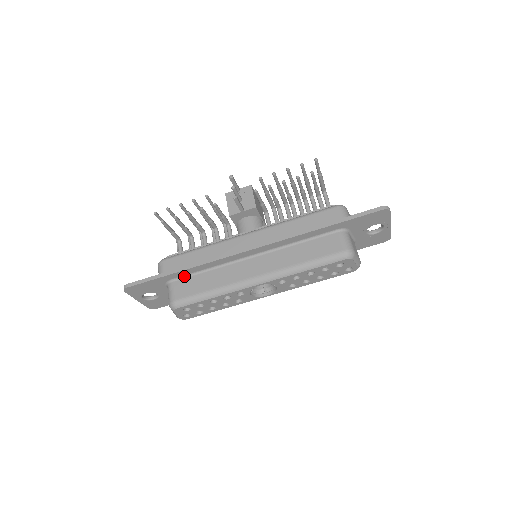
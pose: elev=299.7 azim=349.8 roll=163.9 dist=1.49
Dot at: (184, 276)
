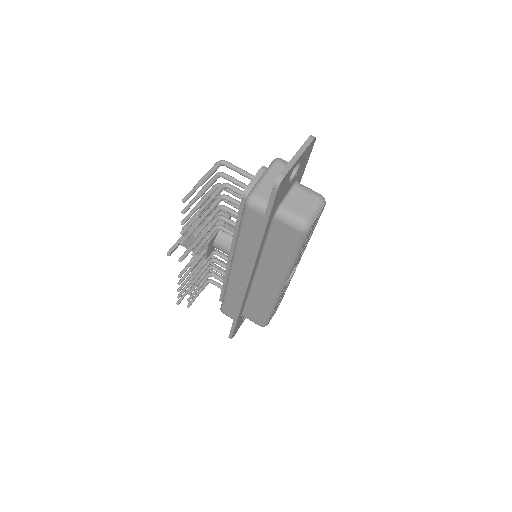
Dot at: (243, 310)
